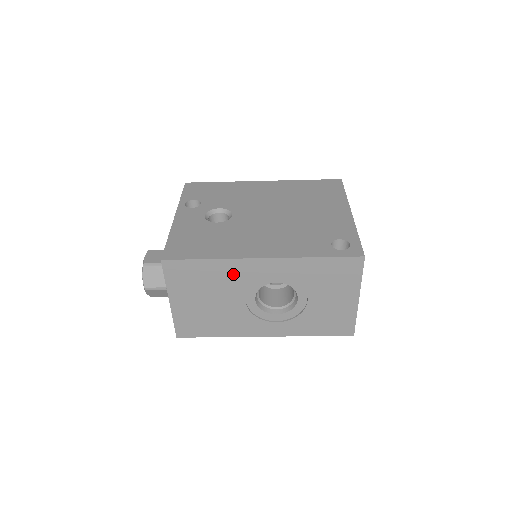
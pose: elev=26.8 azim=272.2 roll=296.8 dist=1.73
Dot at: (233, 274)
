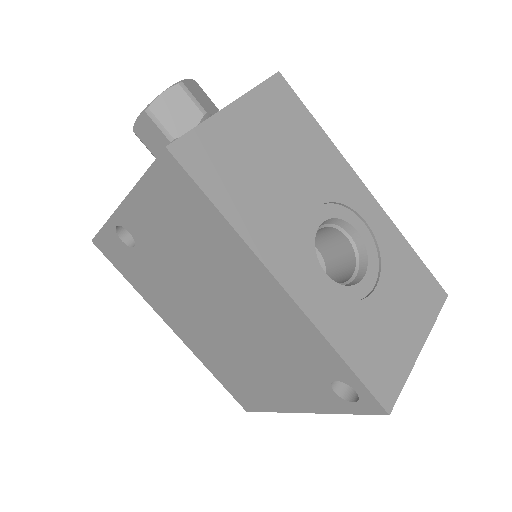
Dot at: (329, 169)
